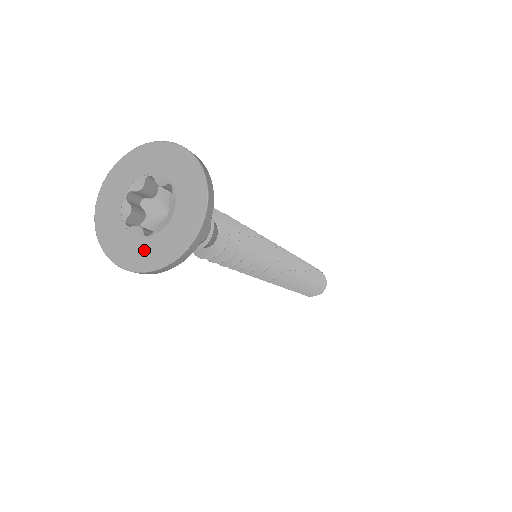
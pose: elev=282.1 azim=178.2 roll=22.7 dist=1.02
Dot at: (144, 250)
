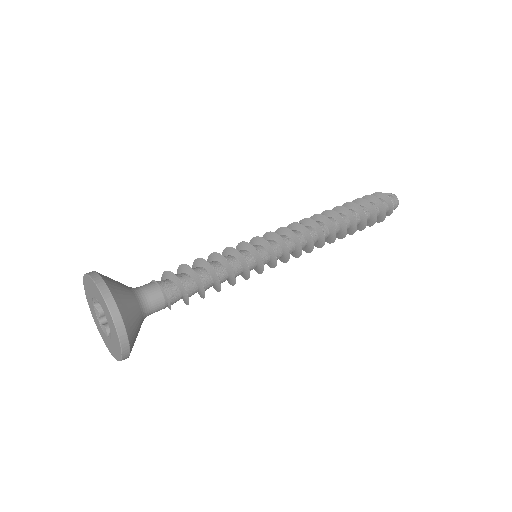
Dot at: (115, 342)
